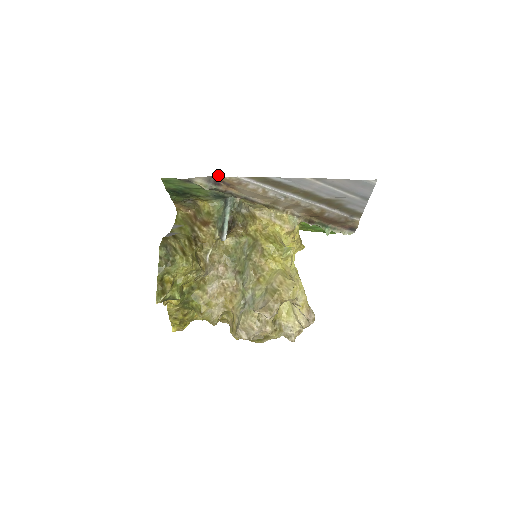
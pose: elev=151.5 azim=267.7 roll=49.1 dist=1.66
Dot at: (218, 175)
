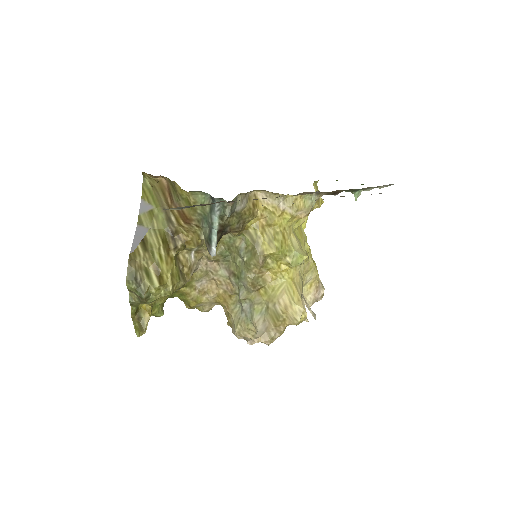
Dot at: occluded
